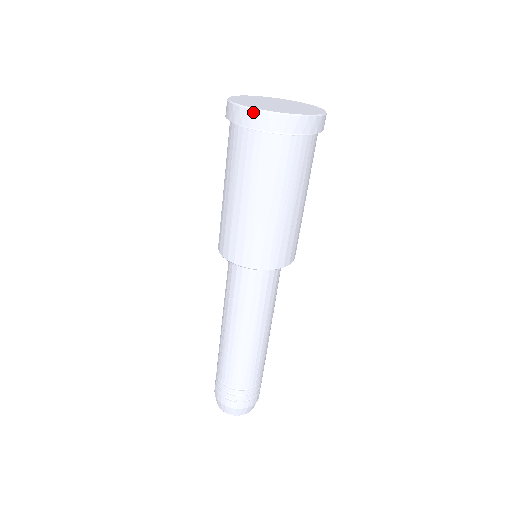
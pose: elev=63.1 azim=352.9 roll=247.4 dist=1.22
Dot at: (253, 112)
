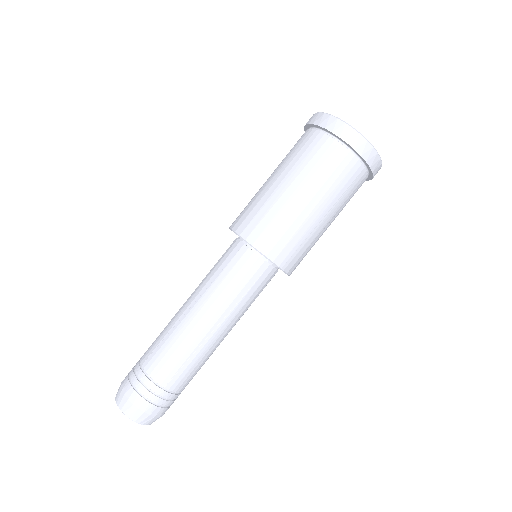
Dot at: (349, 128)
